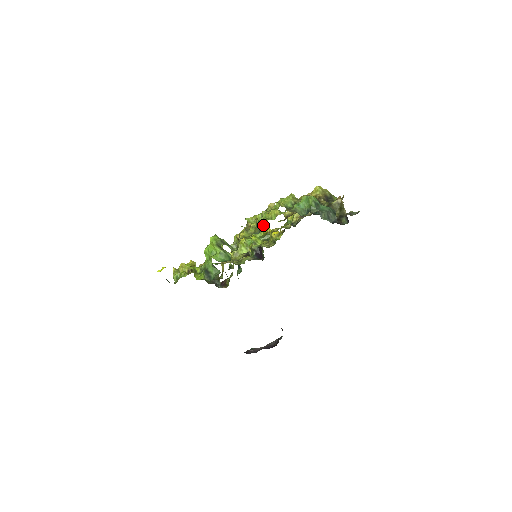
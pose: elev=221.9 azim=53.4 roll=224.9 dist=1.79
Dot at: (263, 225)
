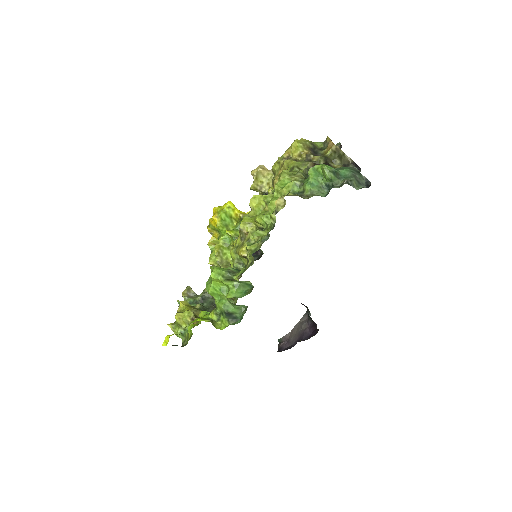
Dot at: (231, 212)
